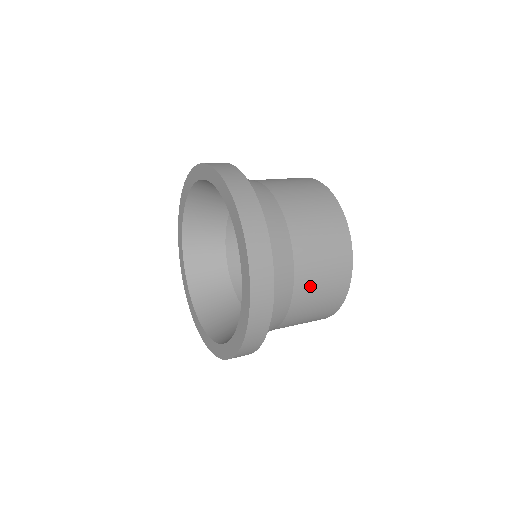
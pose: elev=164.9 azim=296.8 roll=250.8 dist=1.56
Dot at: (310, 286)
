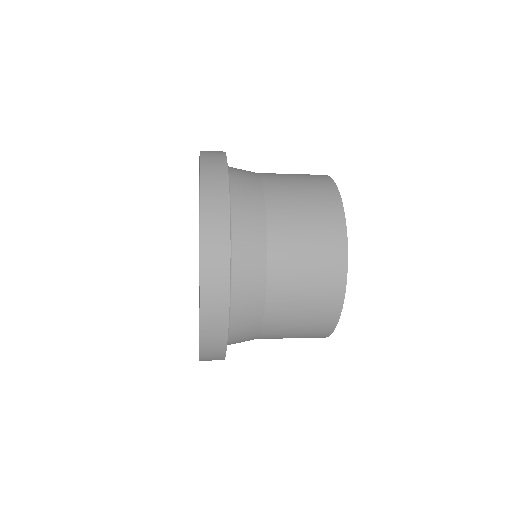
Dot at: (285, 316)
